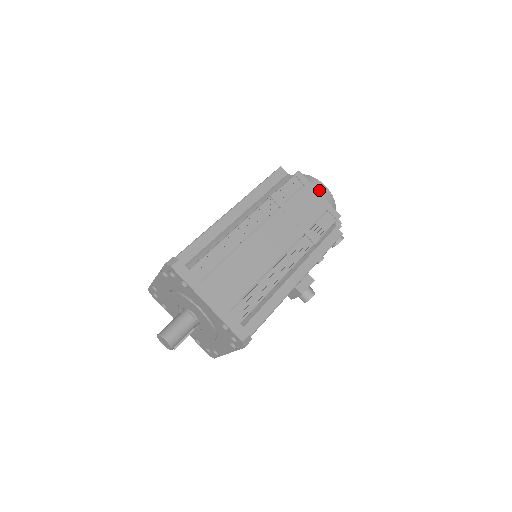
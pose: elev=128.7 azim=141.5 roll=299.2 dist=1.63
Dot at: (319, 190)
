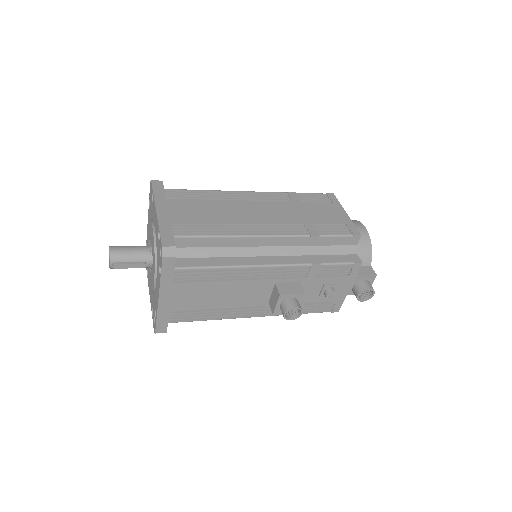
Dot at: occluded
